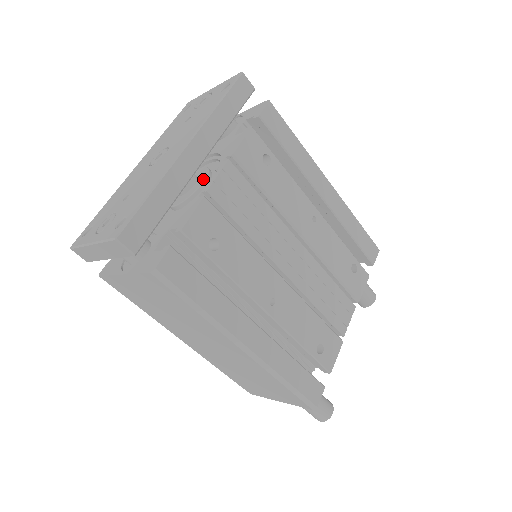
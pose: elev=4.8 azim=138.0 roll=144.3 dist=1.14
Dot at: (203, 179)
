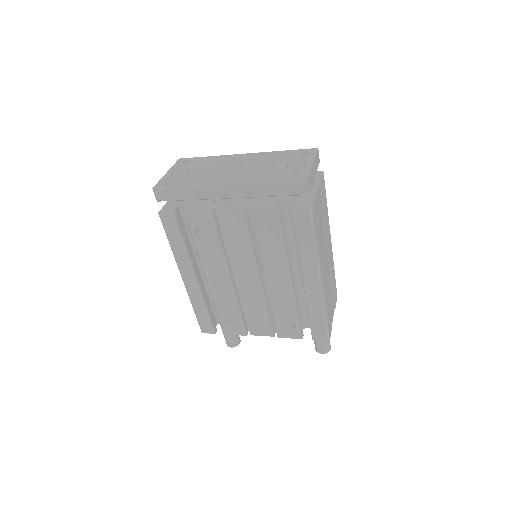
Dot at: (238, 202)
